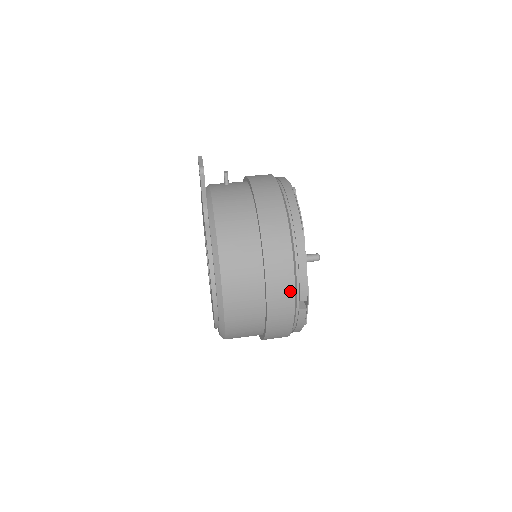
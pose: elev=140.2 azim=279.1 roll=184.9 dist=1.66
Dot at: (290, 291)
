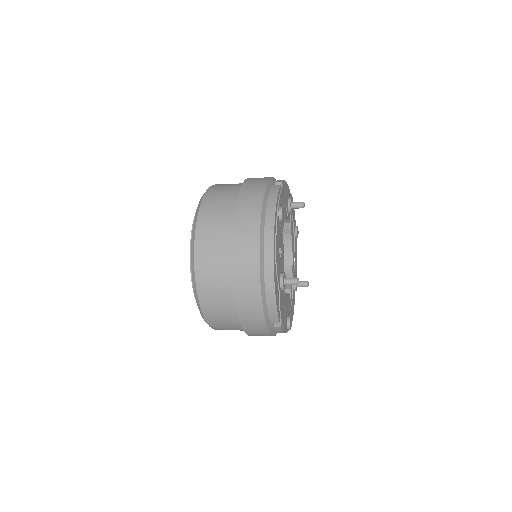
Dot at: occluded
